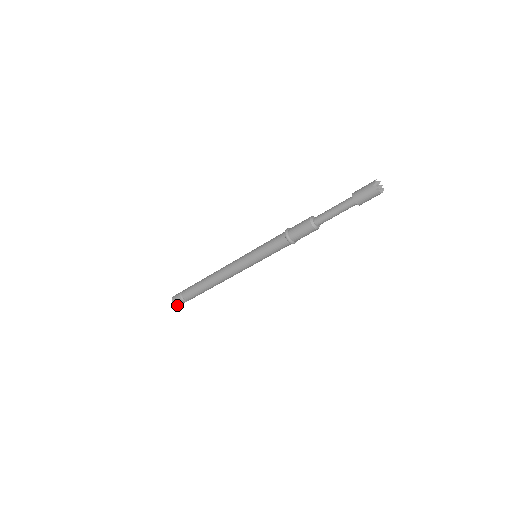
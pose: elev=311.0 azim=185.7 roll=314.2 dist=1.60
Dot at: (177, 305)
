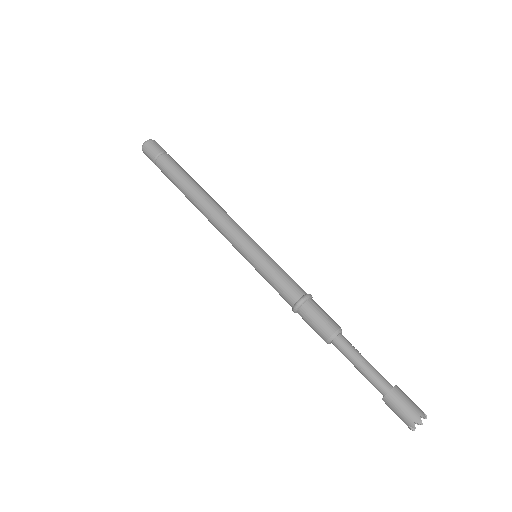
Dot at: (145, 154)
